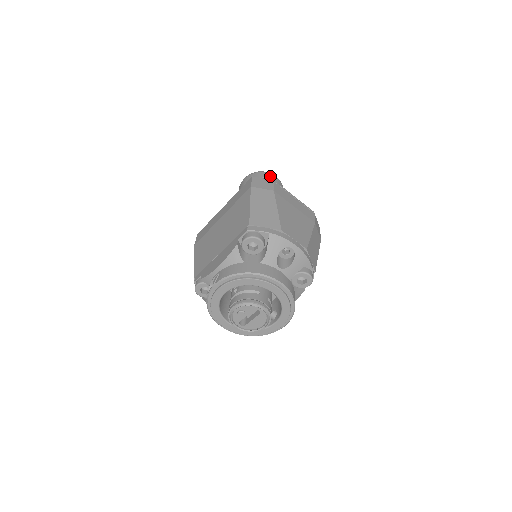
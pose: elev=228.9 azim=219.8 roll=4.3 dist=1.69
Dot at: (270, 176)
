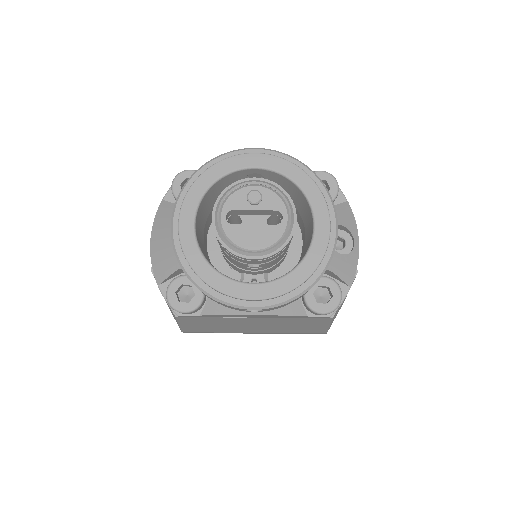
Dot at: occluded
